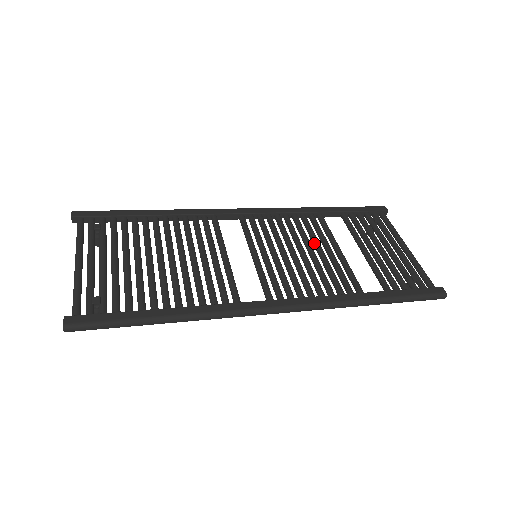
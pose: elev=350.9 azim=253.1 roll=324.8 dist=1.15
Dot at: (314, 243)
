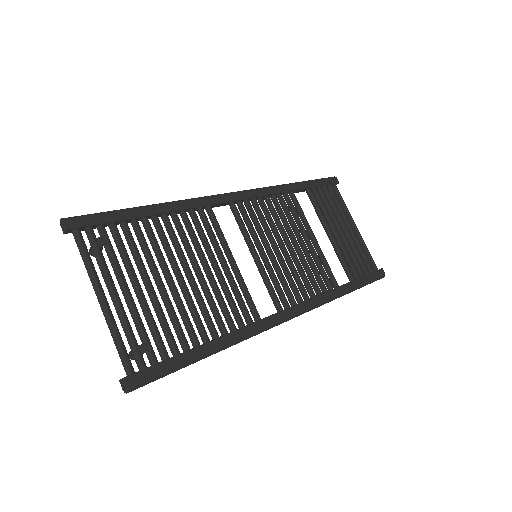
Dot at: (296, 232)
